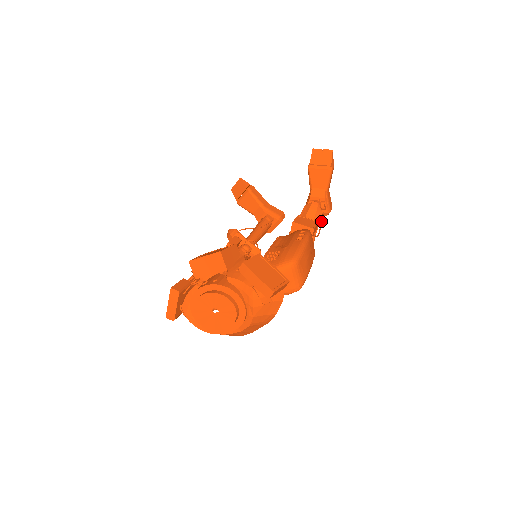
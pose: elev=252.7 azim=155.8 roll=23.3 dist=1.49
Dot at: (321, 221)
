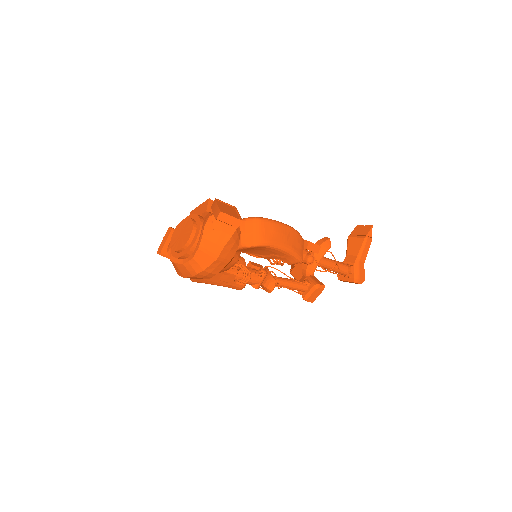
Dot at: (340, 274)
